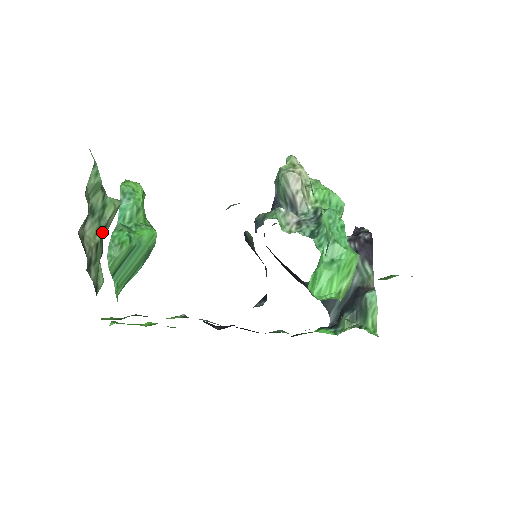
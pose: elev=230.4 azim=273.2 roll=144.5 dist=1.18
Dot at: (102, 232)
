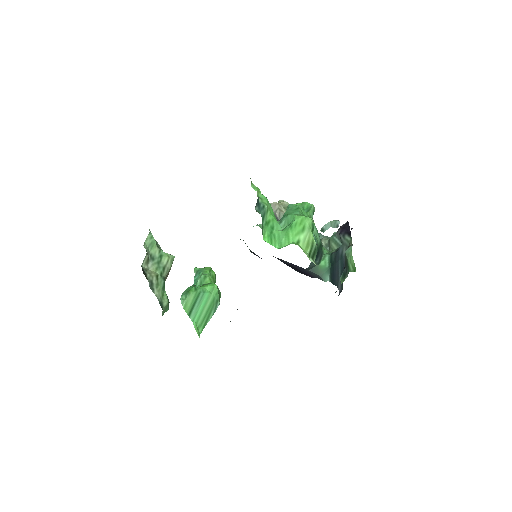
Dot at: (161, 270)
